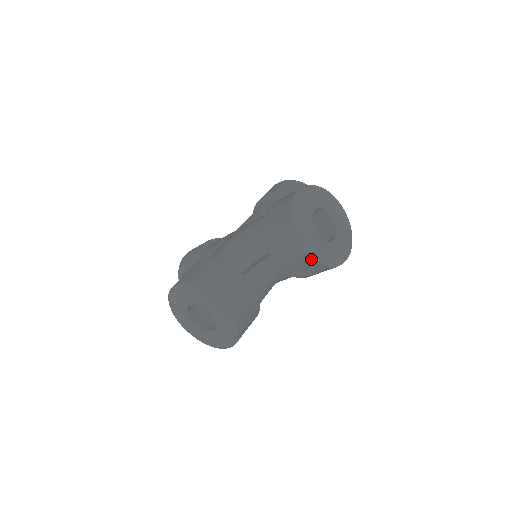
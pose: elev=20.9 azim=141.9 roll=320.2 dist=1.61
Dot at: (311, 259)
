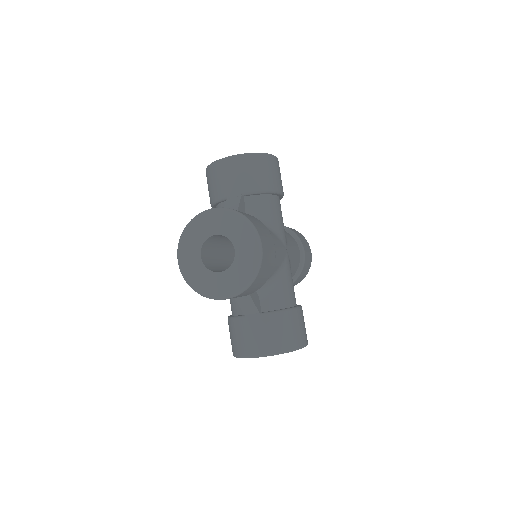
Dot at: occluded
